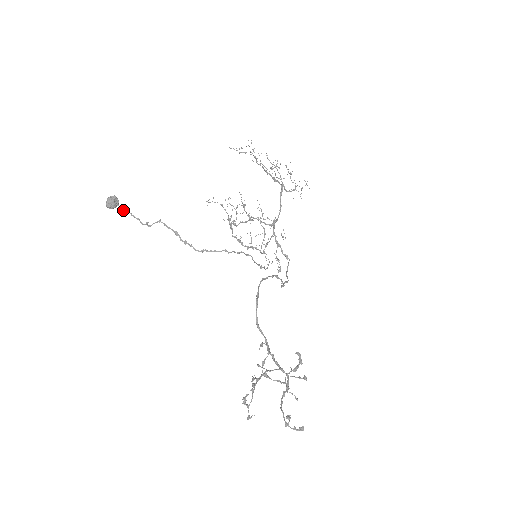
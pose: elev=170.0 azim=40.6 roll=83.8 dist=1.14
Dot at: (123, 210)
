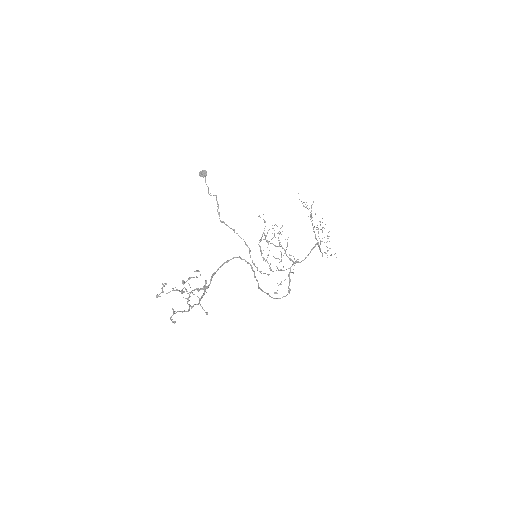
Dot at: occluded
